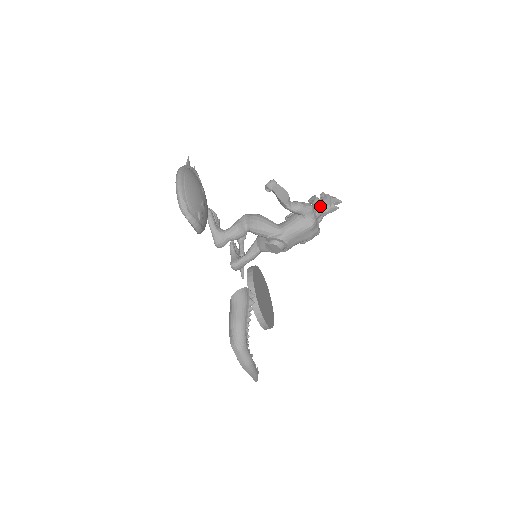
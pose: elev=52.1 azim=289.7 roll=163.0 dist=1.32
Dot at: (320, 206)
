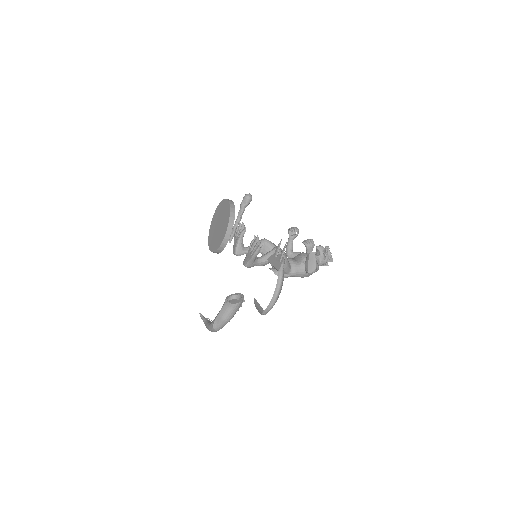
Dot at: (321, 263)
